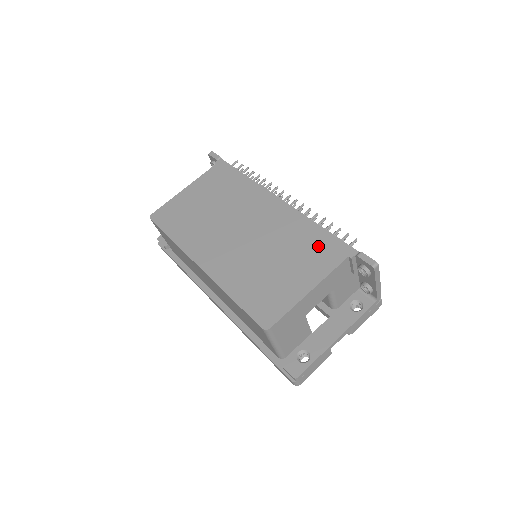
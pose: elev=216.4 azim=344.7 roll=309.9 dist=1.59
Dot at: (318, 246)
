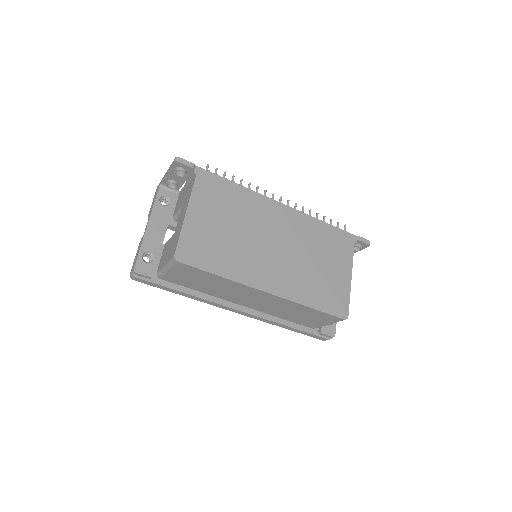
Dot at: (335, 240)
